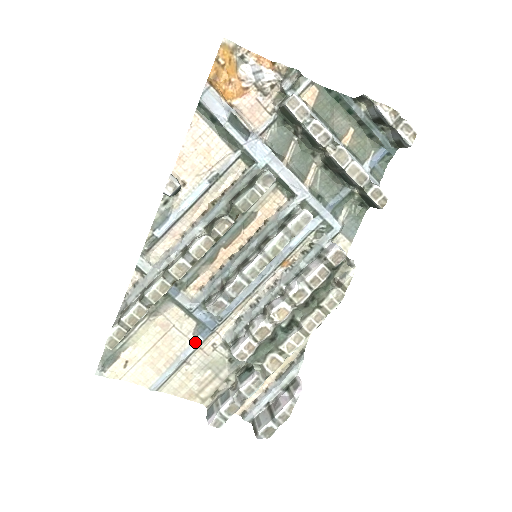
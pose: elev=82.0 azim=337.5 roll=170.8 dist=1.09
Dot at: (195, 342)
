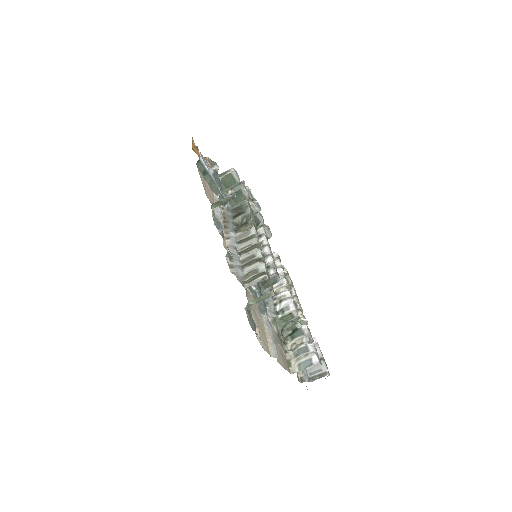
Dot at: (267, 318)
